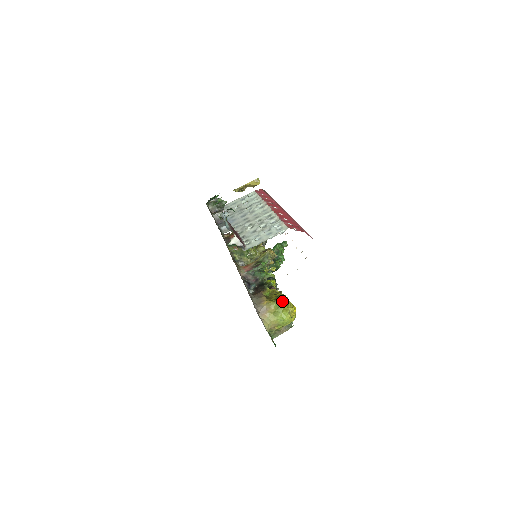
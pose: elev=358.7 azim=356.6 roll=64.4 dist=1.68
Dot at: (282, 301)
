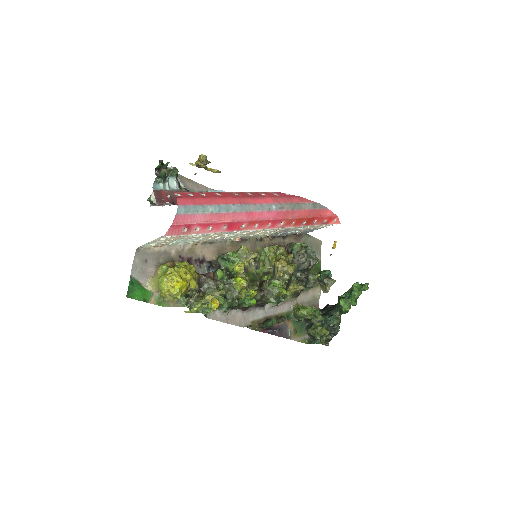
Dot at: (168, 268)
